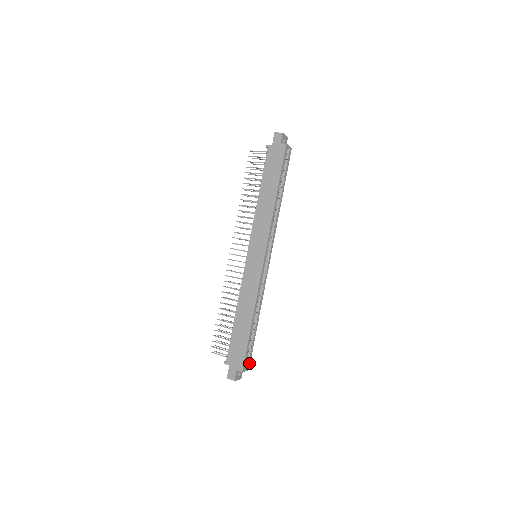
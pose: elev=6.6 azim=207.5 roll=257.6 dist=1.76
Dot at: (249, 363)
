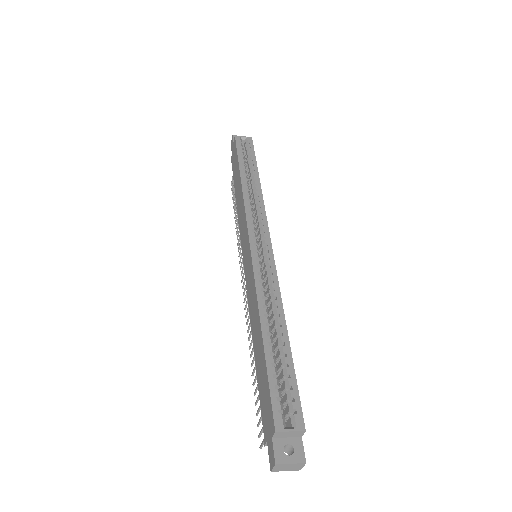
Dot at: (298, 414)
